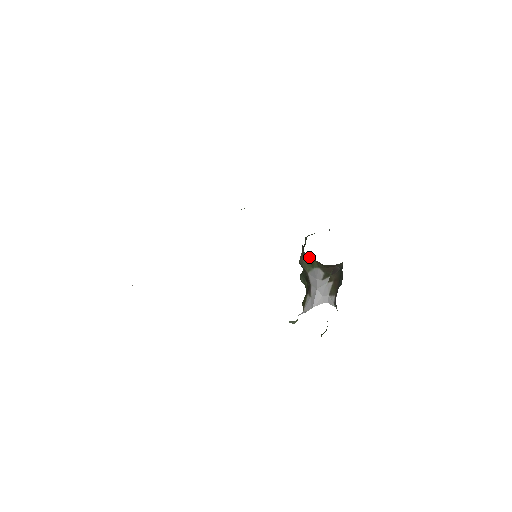
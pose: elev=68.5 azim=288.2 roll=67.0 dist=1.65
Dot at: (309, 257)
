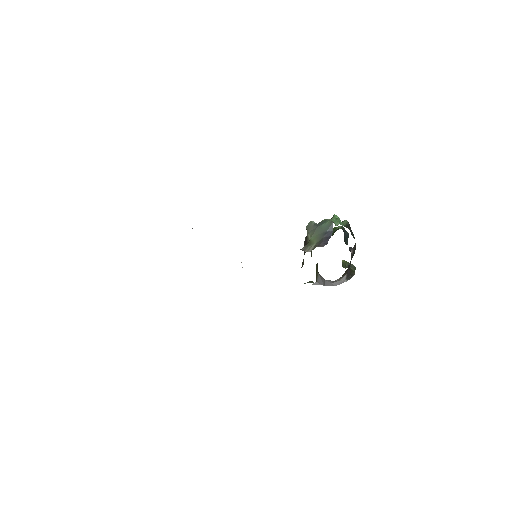
Dot at: occluded
